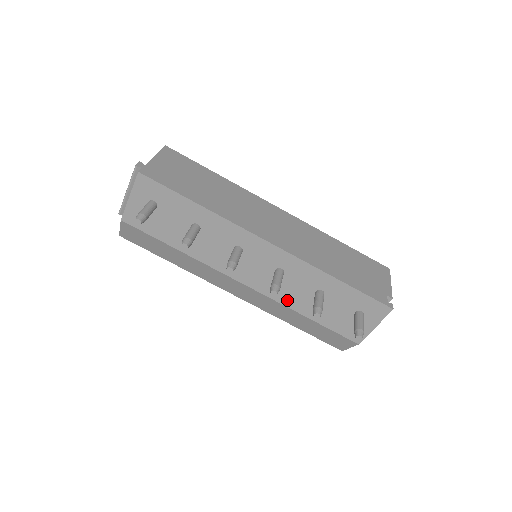
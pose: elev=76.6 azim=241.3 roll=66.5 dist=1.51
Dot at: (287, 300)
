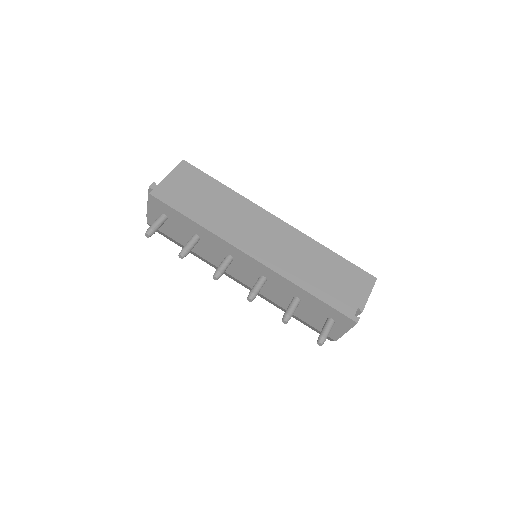
Dot at: (274, 299)
